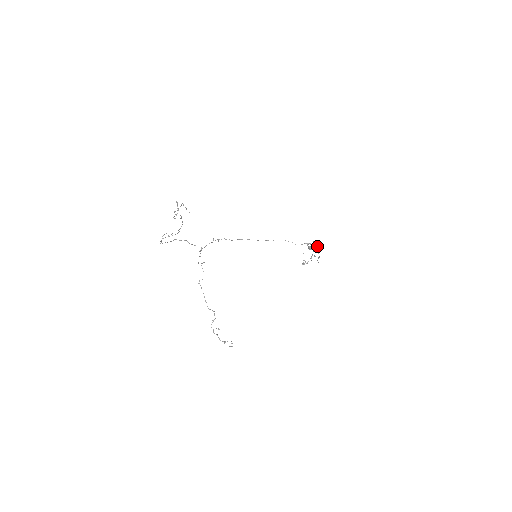
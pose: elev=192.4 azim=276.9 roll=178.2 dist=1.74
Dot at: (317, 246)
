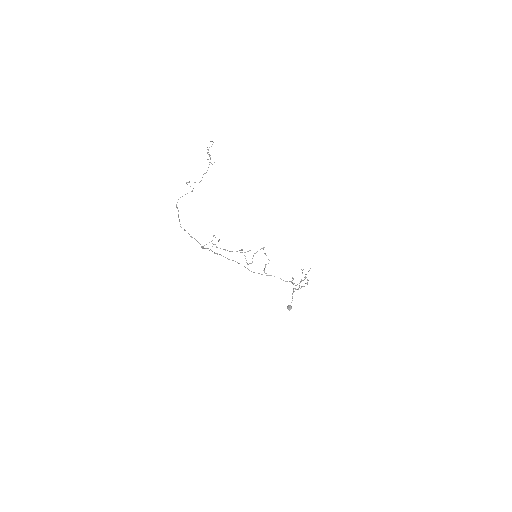
Dot at: occluded
